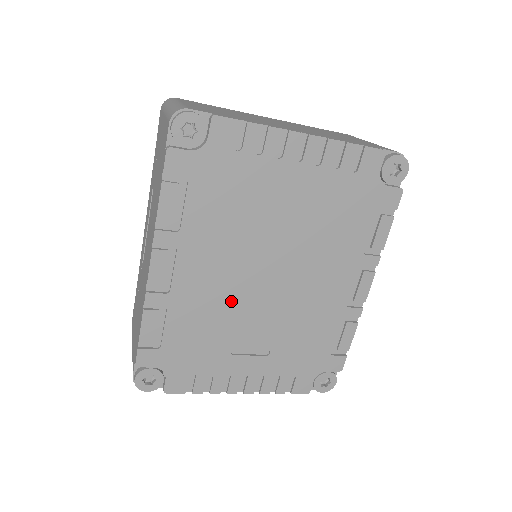
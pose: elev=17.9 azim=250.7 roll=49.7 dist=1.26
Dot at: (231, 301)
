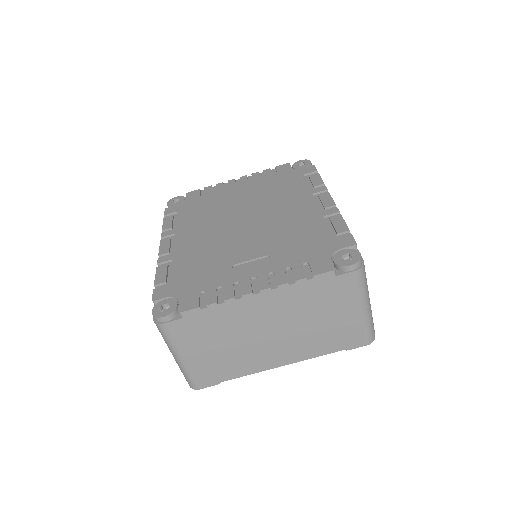
Dot at: (221, 242)
